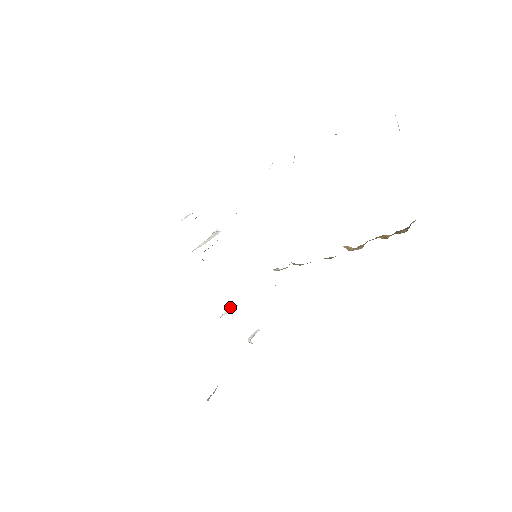
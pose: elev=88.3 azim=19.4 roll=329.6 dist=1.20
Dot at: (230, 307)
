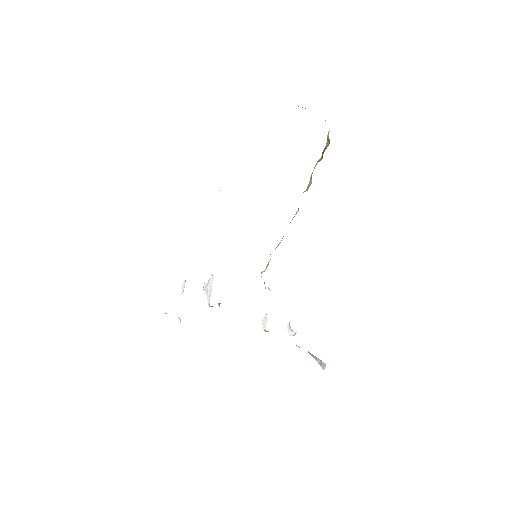
Dot at: (262, 322)
